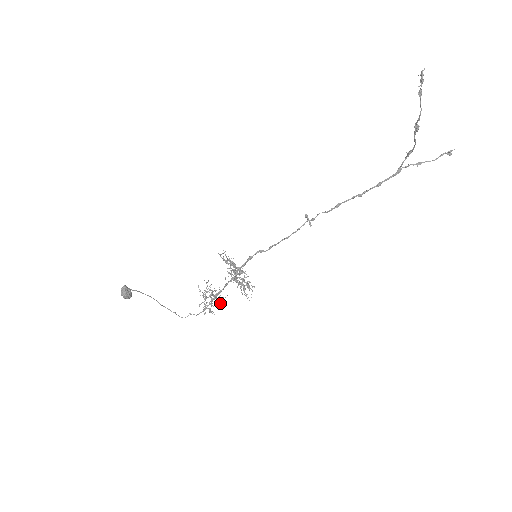
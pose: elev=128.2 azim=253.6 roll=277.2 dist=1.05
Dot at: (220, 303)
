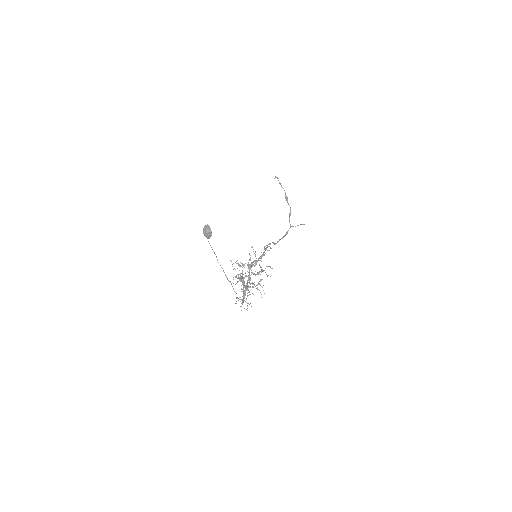
Dot at: (253, 287)
